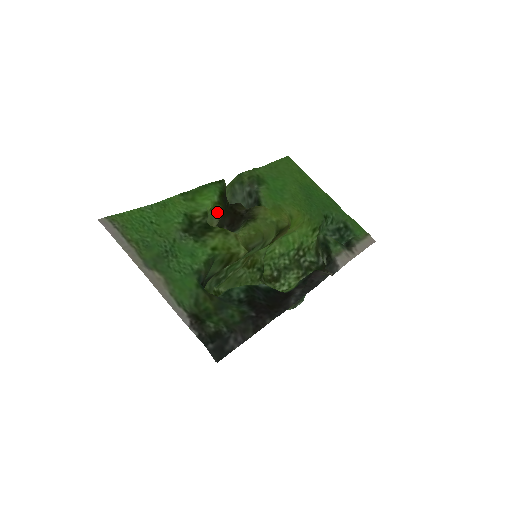
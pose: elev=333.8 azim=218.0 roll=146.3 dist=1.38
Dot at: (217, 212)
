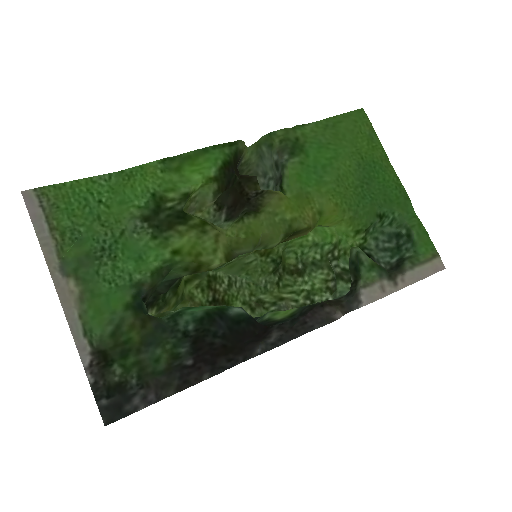
Dot at: (211, 190)
